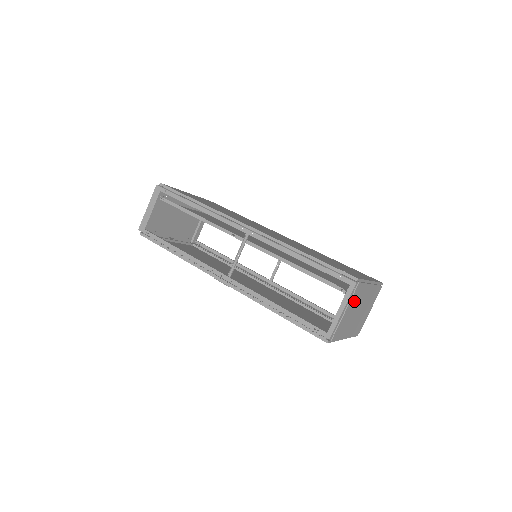
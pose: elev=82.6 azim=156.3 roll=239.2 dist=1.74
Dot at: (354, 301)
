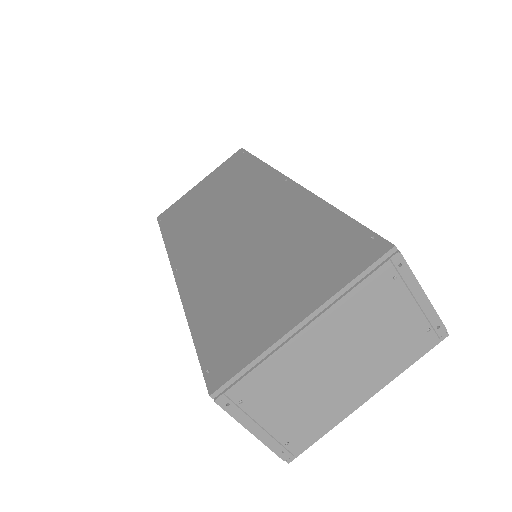
Dot at: (272, 396)
